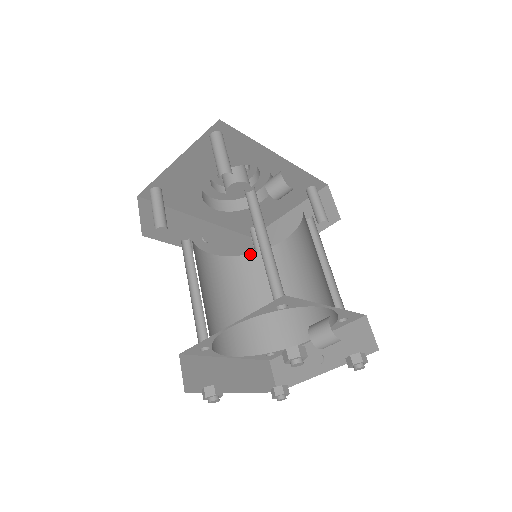
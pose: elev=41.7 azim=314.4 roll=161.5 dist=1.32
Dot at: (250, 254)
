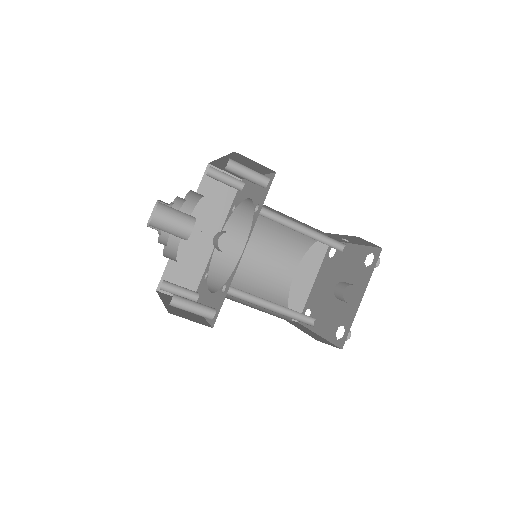
Dot at: (235, 210)
